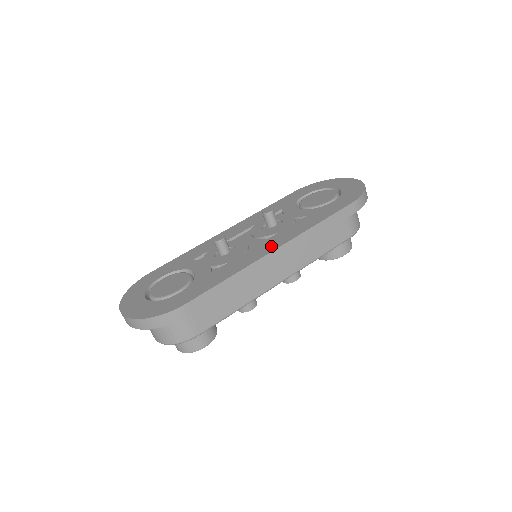
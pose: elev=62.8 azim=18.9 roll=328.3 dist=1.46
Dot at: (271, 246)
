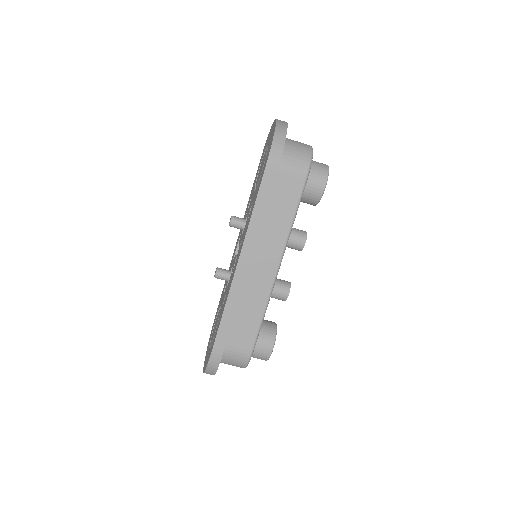
Dot at: (237, 259)
